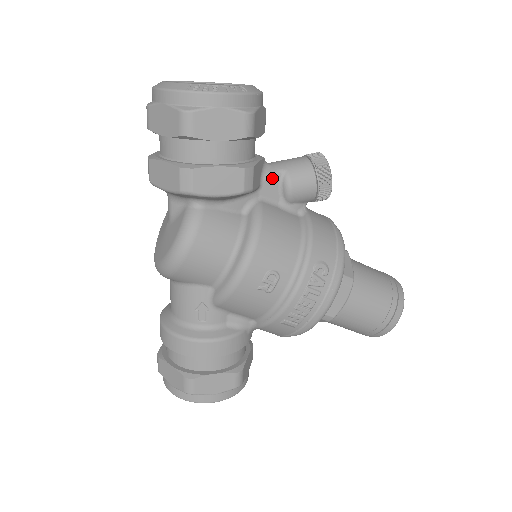
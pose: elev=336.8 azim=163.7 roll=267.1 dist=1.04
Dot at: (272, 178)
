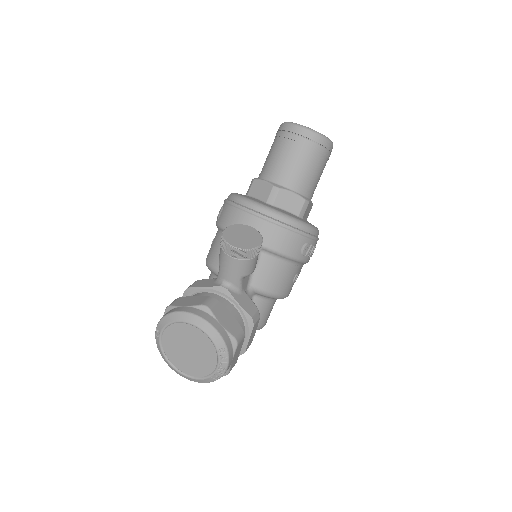
Dot at: (242, 284)
